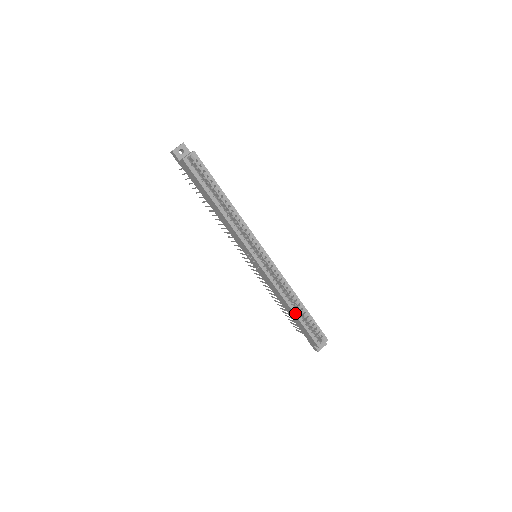
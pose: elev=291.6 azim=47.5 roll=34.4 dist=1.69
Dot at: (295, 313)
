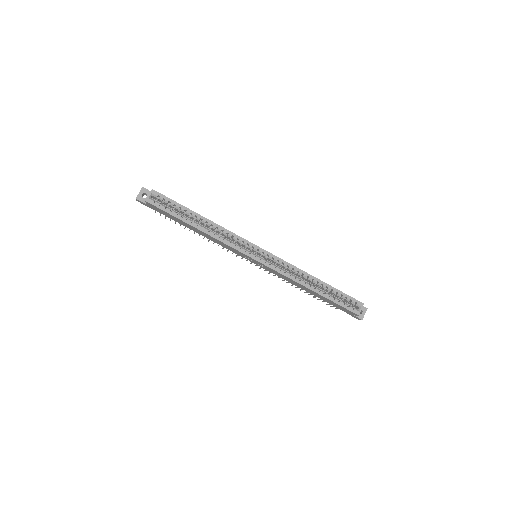
Dot at: (317, 292)
